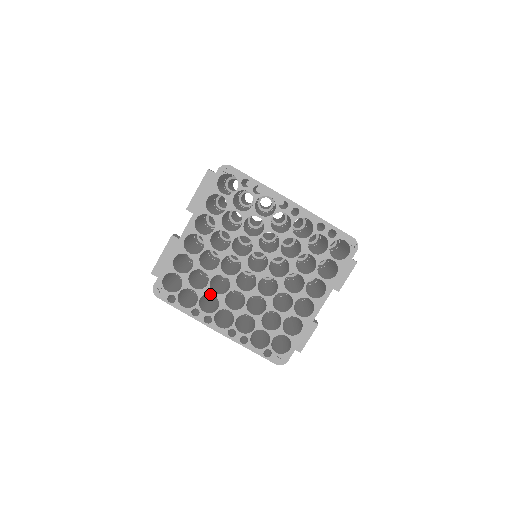
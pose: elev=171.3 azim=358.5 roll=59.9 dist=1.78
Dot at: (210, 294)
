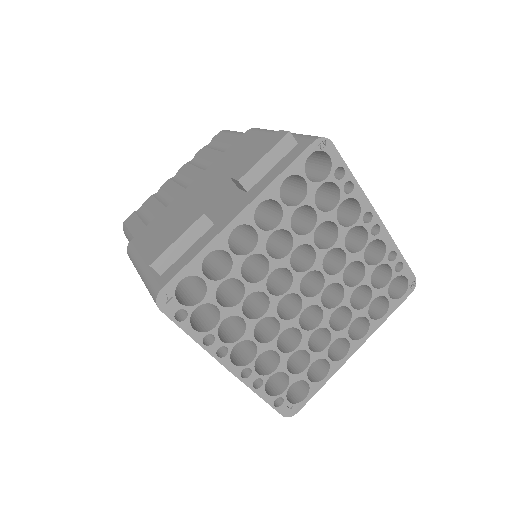
Dot at: occluded
